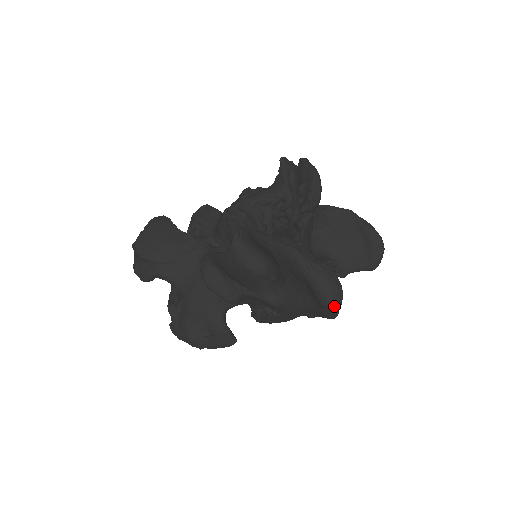
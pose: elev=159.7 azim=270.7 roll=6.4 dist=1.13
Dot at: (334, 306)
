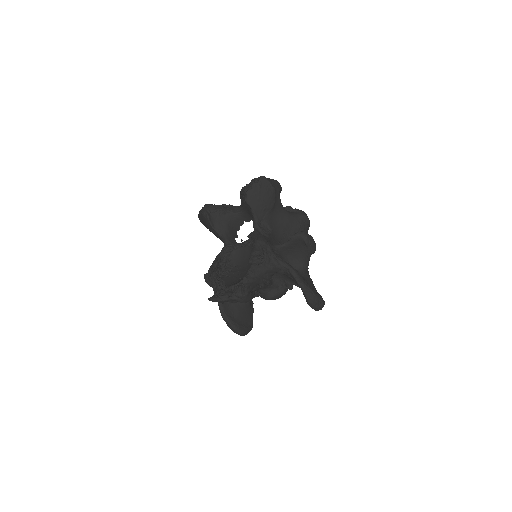
Dot at: occluded
